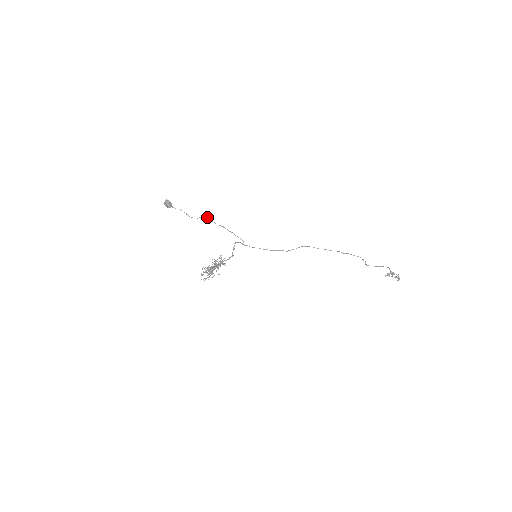
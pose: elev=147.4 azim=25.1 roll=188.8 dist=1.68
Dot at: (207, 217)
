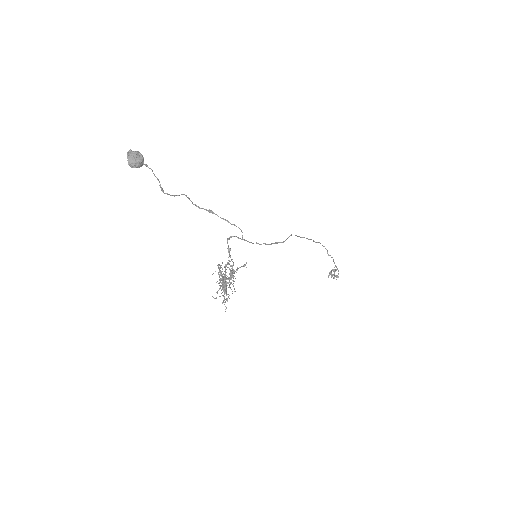
Dot at: (186, 195)
